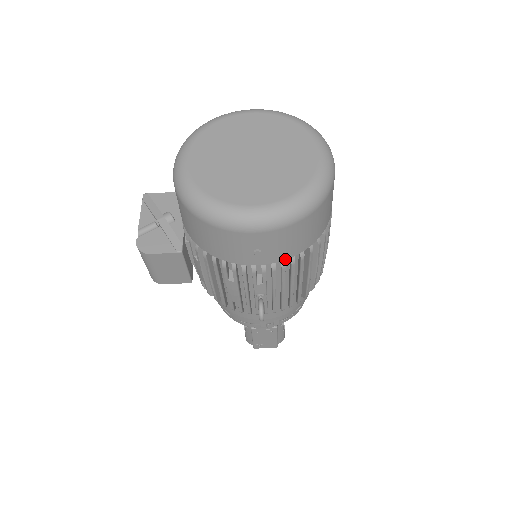
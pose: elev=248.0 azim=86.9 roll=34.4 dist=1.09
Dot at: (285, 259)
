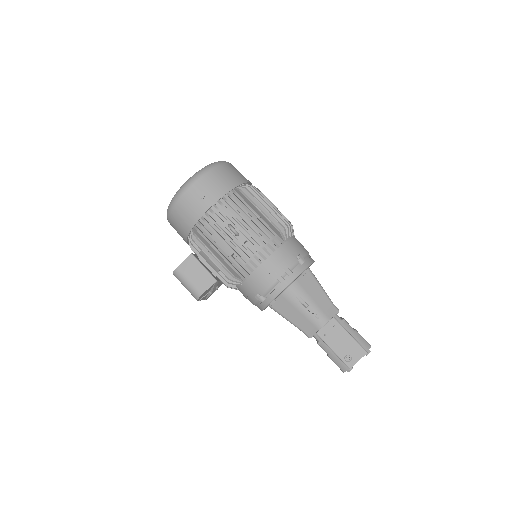
Dot at: (223, 196)
